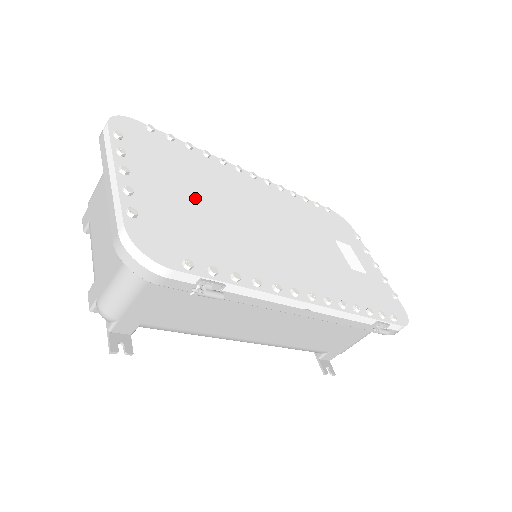
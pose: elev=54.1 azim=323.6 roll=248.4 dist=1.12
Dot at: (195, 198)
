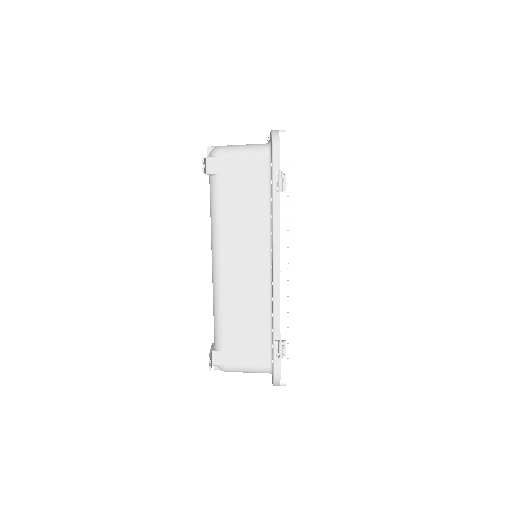
Dot at: occluded
